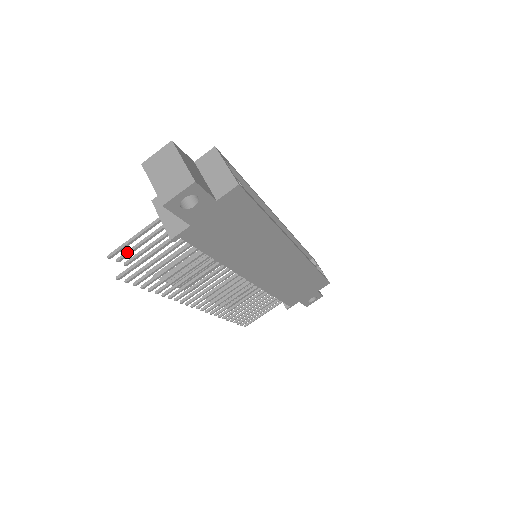
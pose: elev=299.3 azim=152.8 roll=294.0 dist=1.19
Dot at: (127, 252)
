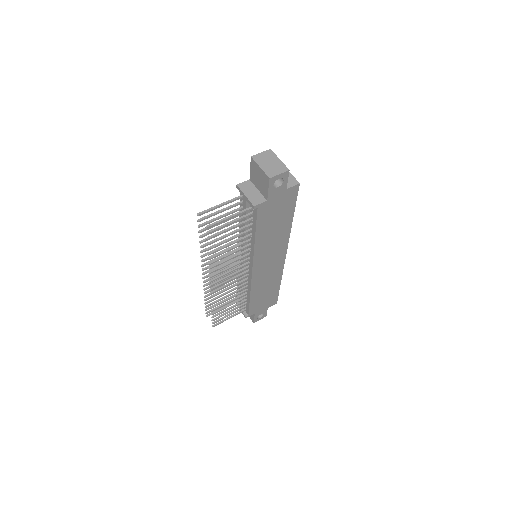
Dot at: (207, 216)
